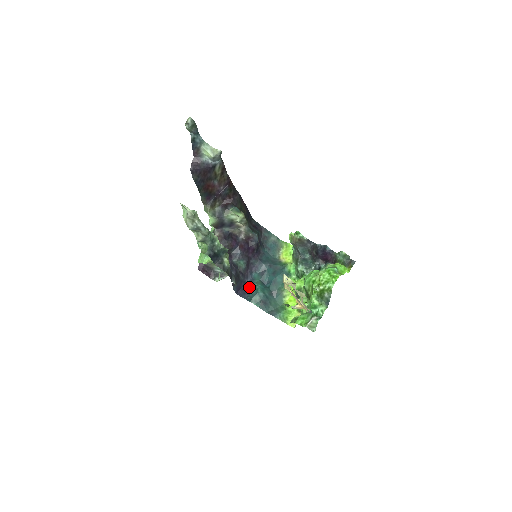
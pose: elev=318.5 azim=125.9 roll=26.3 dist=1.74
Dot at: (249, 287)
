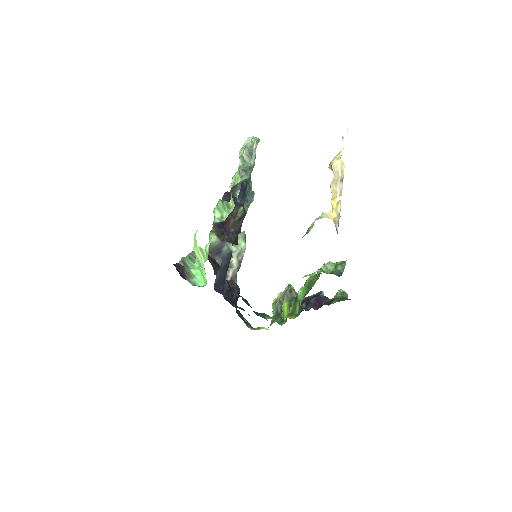
Dot at: occluded
